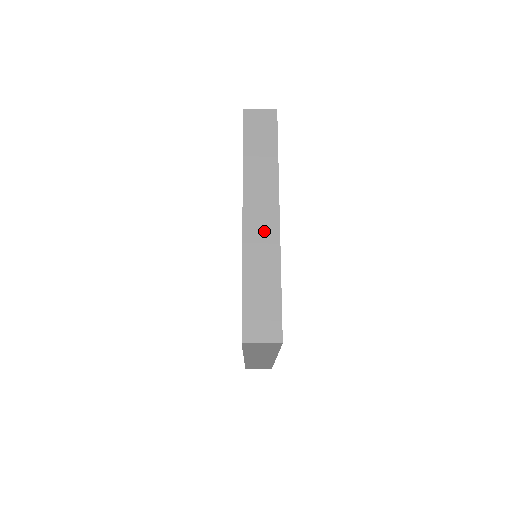
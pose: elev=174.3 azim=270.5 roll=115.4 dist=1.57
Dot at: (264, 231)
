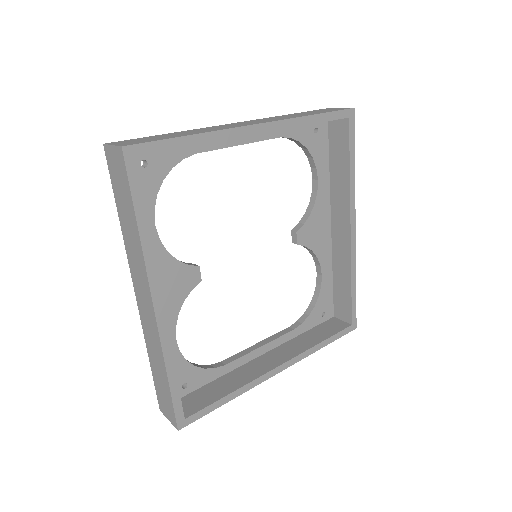
Dot at: (149, 320)
